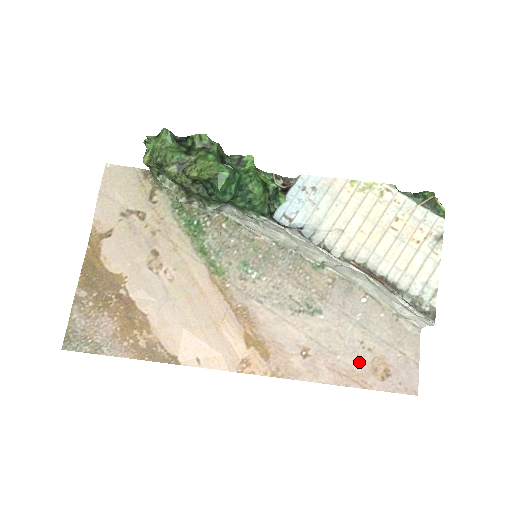
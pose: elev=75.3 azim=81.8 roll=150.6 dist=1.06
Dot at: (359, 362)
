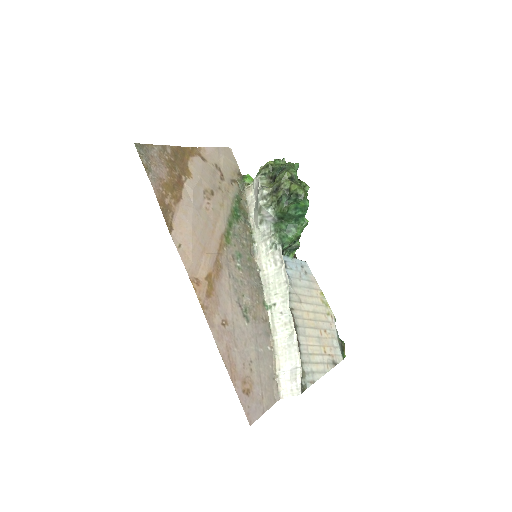
Dot at: (242, 367)
